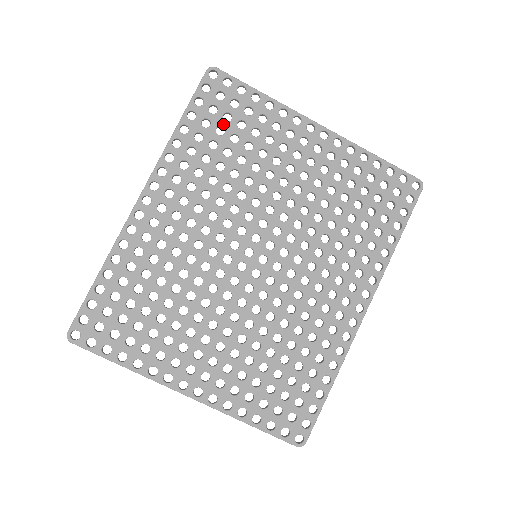
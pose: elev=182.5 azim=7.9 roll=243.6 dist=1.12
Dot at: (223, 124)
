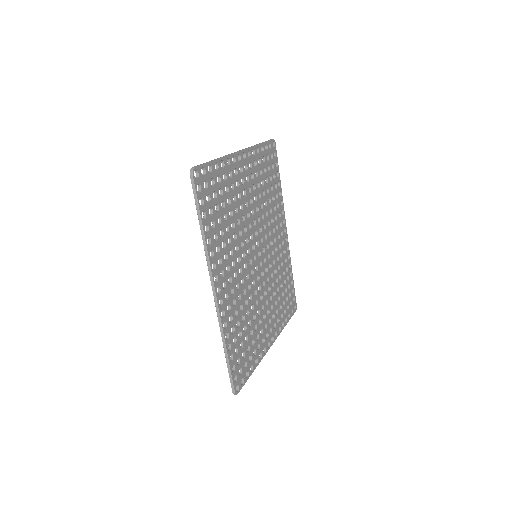
Dot at: (216, 202)
